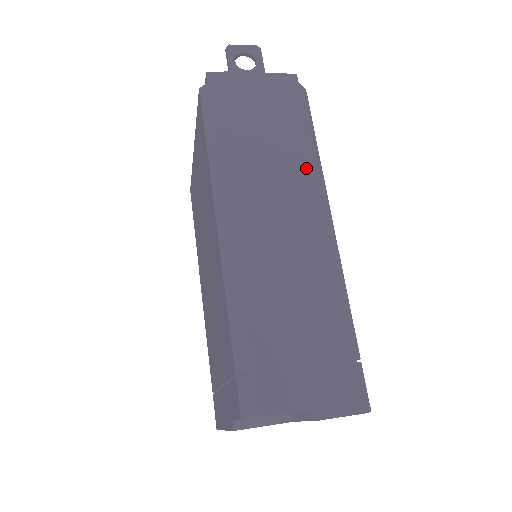
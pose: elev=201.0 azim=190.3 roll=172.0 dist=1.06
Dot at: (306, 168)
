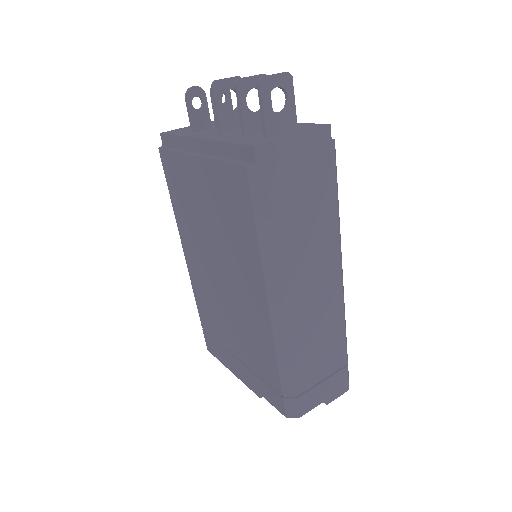
Dot at: (334, 238)
